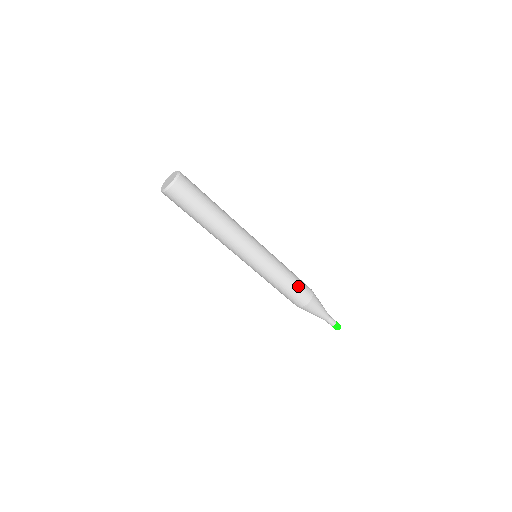
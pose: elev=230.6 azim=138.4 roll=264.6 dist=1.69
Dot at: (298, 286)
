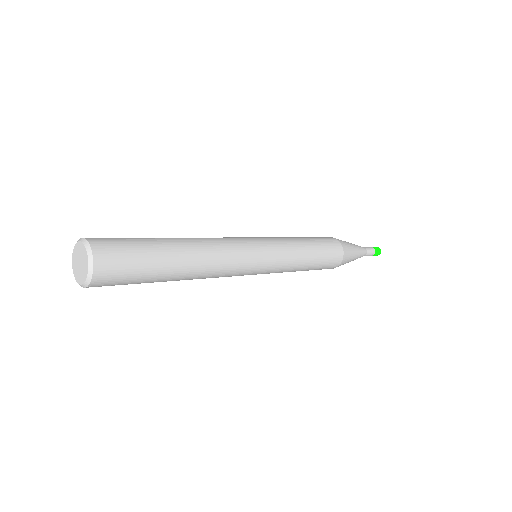
Dot at: (323, 258)
